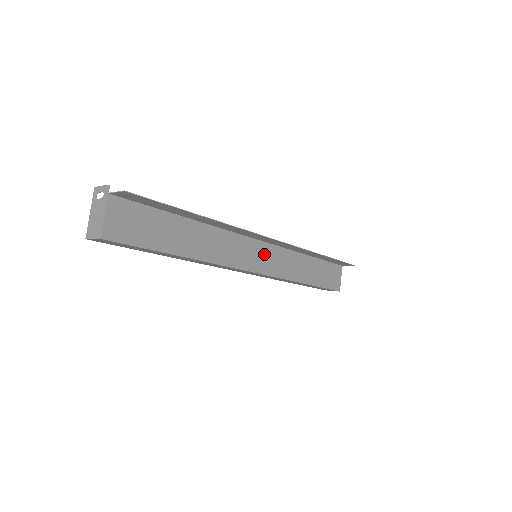
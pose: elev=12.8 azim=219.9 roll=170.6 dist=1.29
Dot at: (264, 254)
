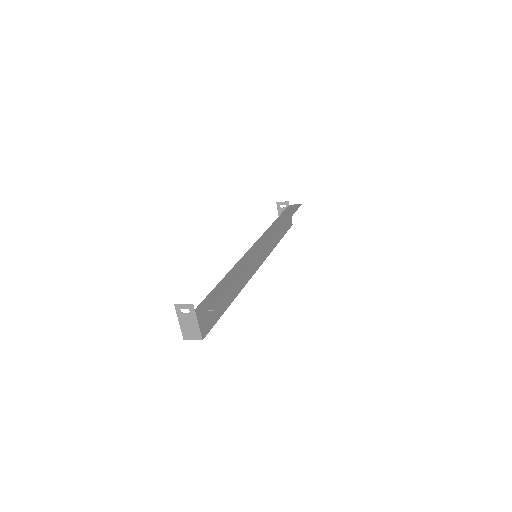
Dot at: occluded
